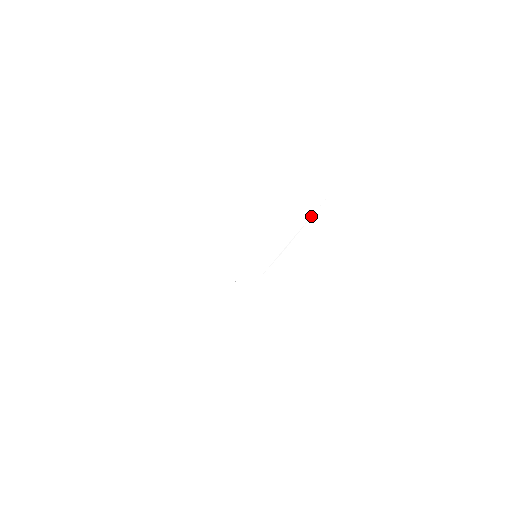
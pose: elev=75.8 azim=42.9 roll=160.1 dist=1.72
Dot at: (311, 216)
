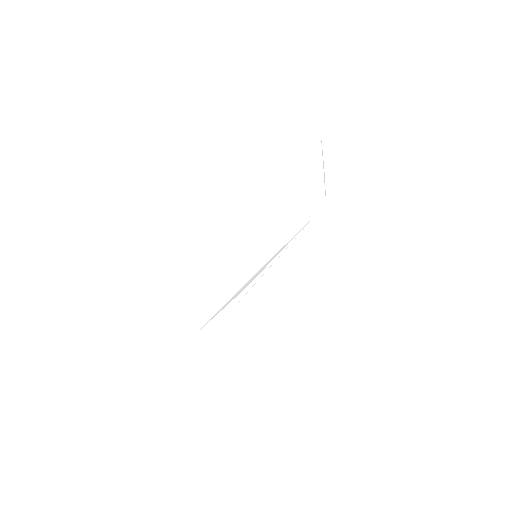
Dot at: occluded
